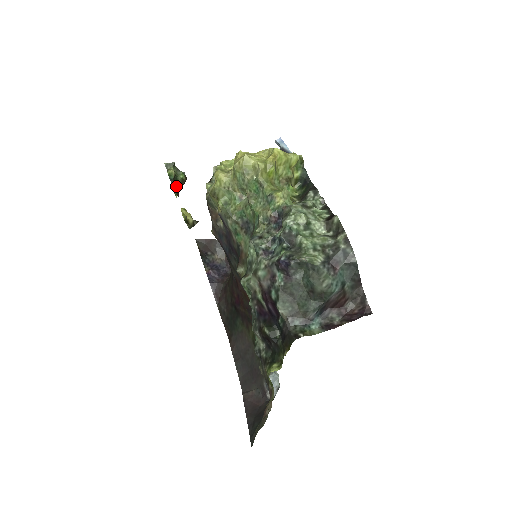
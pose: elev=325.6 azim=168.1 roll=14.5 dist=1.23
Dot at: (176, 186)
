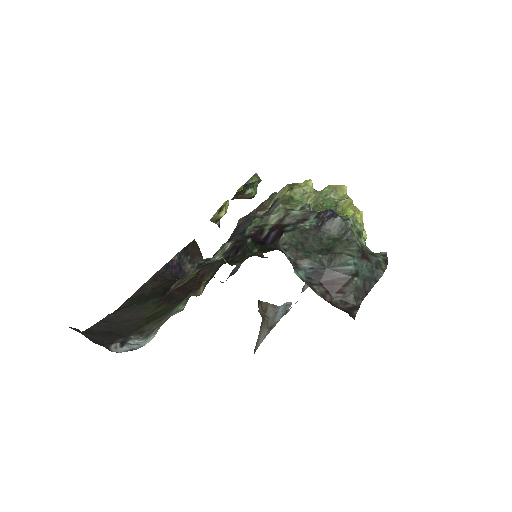
Dot at: (244, 189)
